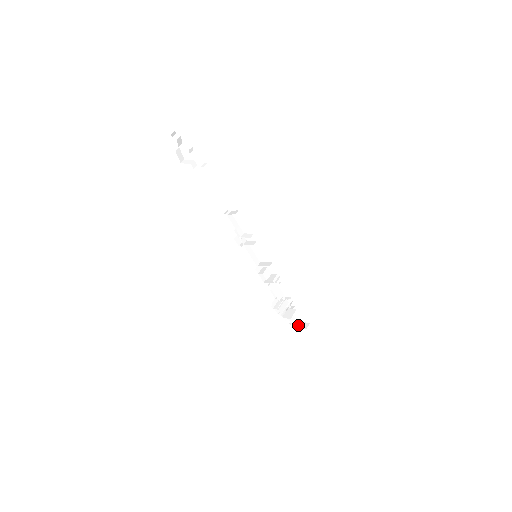
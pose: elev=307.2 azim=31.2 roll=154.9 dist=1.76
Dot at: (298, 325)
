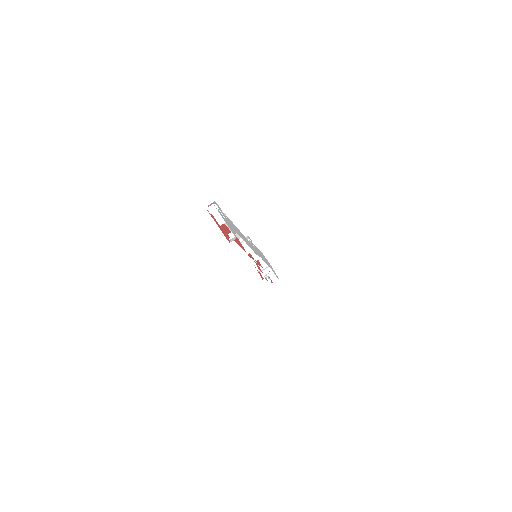
Dot at: occluded
